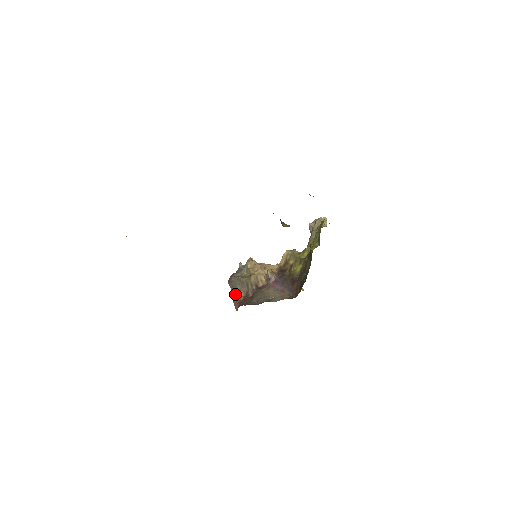
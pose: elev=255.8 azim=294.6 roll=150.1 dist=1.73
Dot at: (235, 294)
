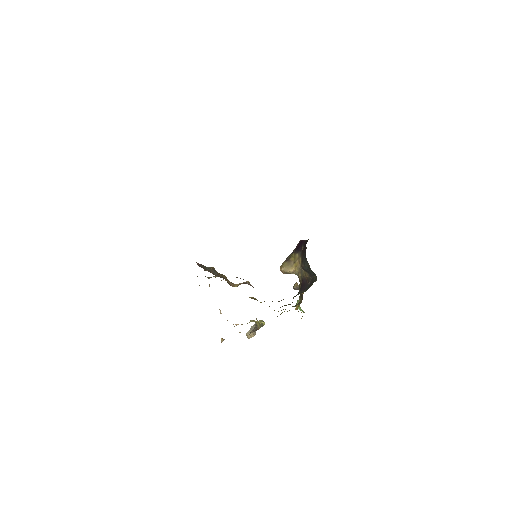
Dot at: occluded
